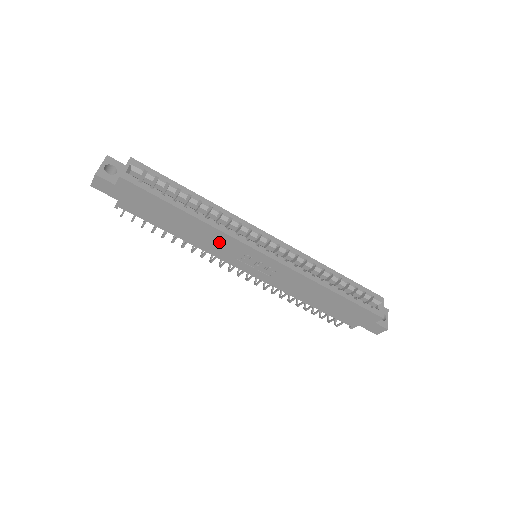
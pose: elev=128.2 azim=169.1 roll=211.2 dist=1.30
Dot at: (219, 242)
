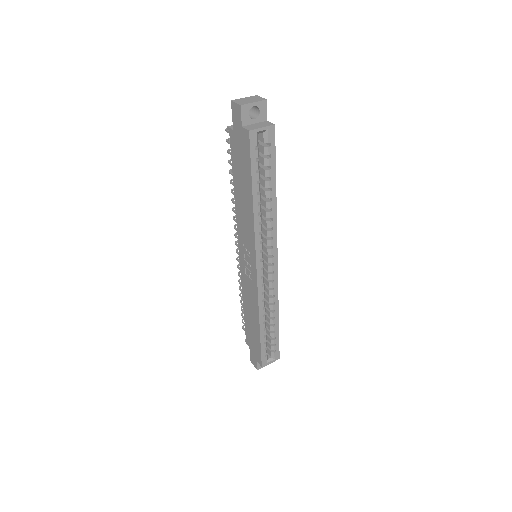
Dot at: (247, 229)
